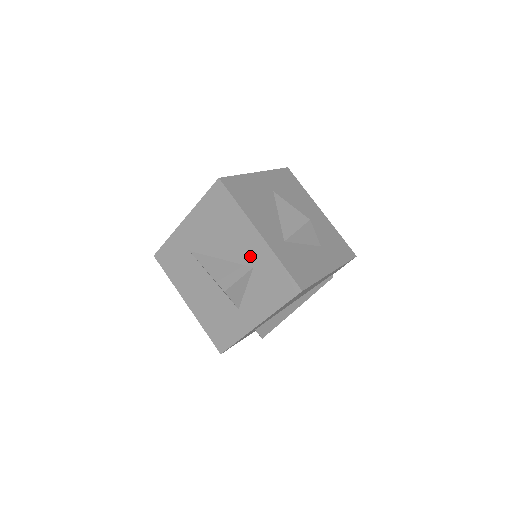
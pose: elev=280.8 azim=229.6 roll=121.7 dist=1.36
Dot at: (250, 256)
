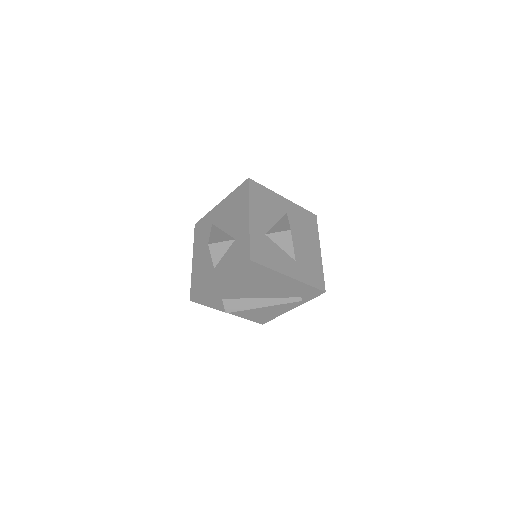
Dot at: (238, 231)
